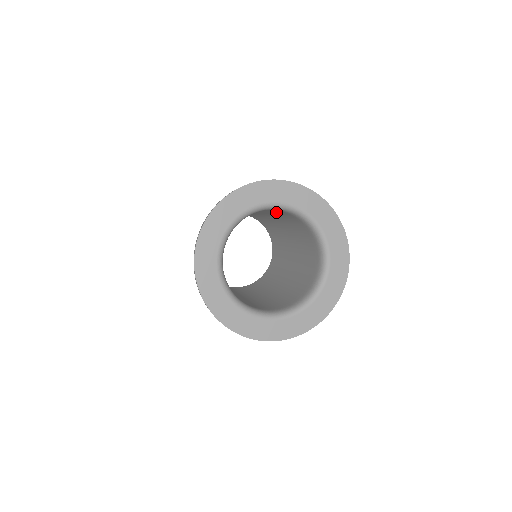
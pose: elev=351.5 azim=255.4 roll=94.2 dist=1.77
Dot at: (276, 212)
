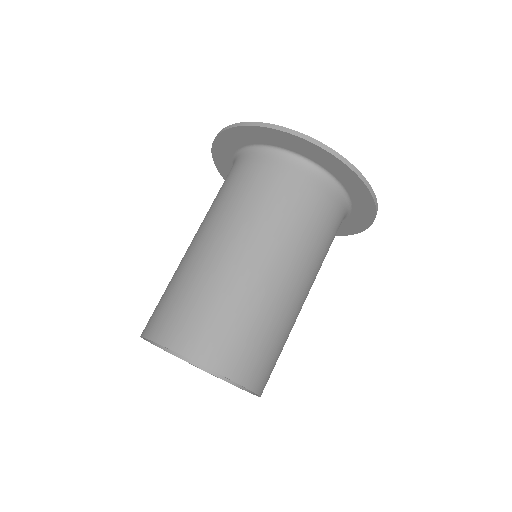
Dot at: occluded
